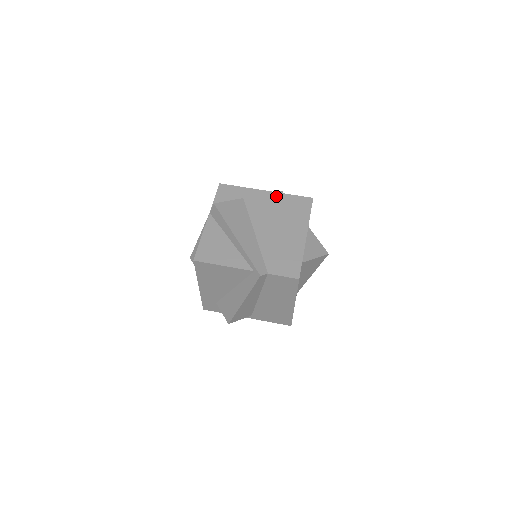
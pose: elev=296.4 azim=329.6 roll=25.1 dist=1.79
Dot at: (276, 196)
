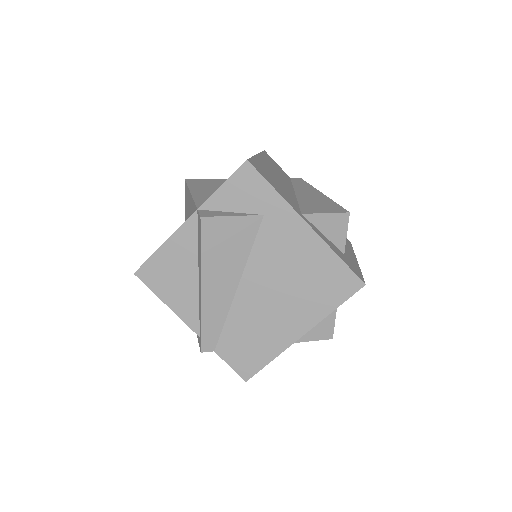
Dot at: (315, 245)
